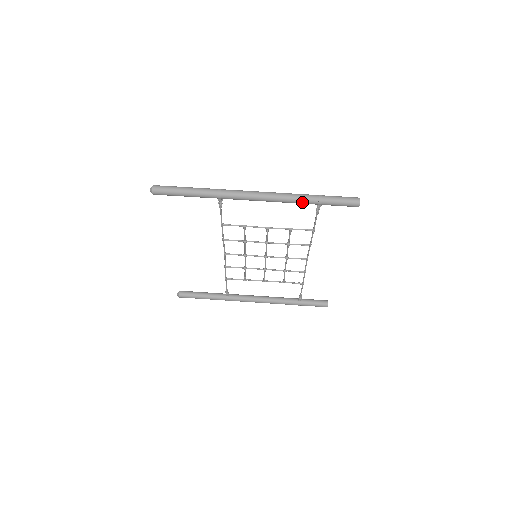
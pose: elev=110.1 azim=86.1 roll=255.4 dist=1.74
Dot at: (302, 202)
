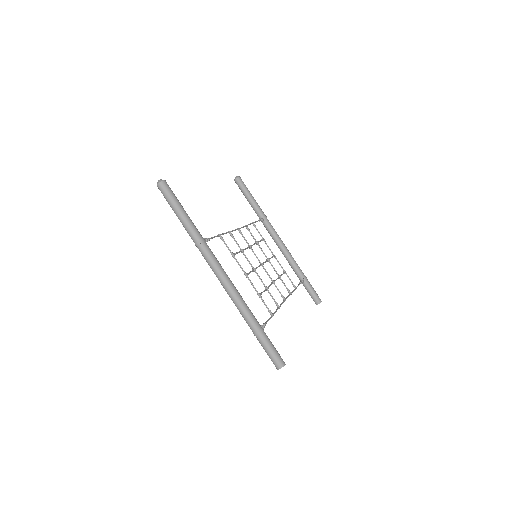
Dot at: (244, 318)
